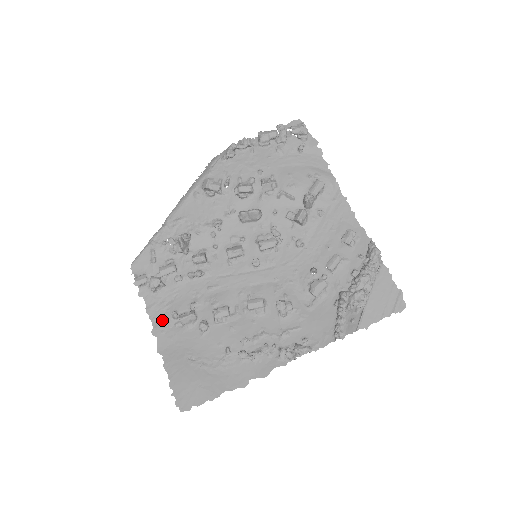
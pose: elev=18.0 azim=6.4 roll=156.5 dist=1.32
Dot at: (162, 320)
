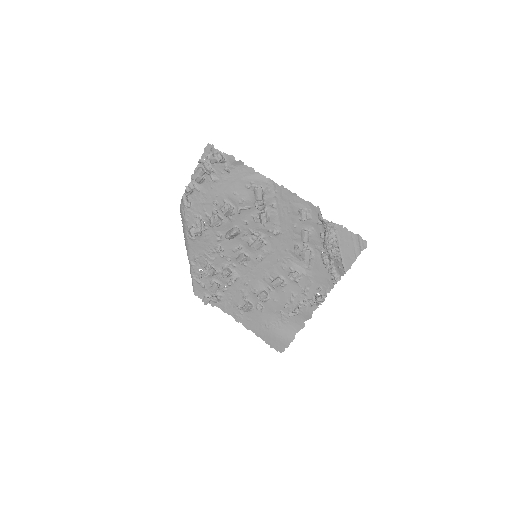
Dot at: (235, 313)
